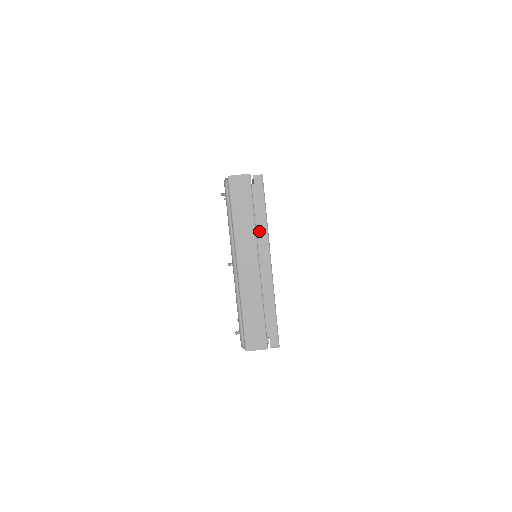
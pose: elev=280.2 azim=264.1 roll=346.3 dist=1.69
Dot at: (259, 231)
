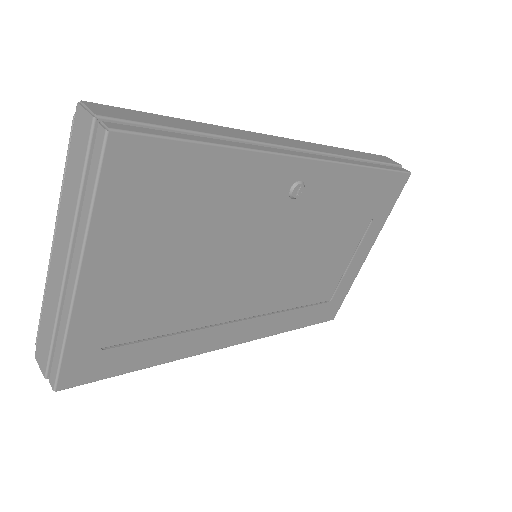
Dot at: (80, 222)
